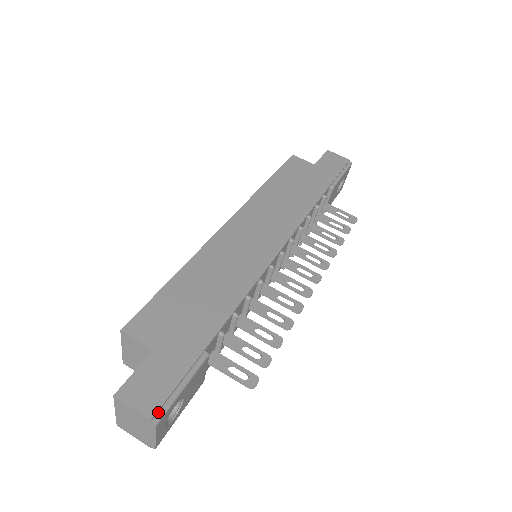
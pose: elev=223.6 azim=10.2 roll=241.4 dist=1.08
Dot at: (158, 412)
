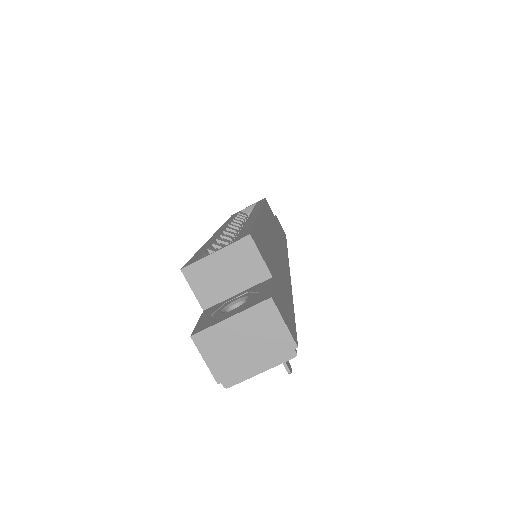
Dot at: occluded
